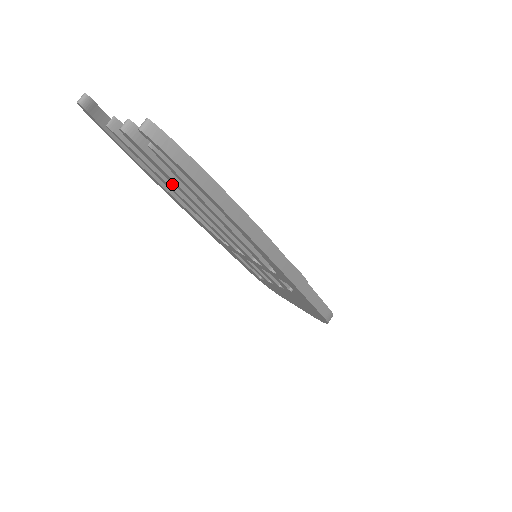
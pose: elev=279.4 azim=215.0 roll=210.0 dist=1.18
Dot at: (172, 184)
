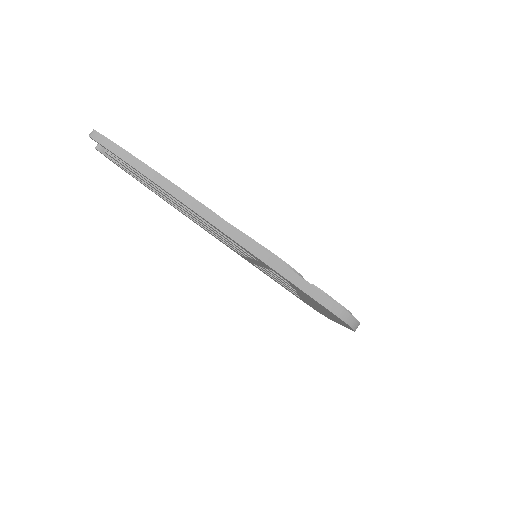
Dot at: occluded
